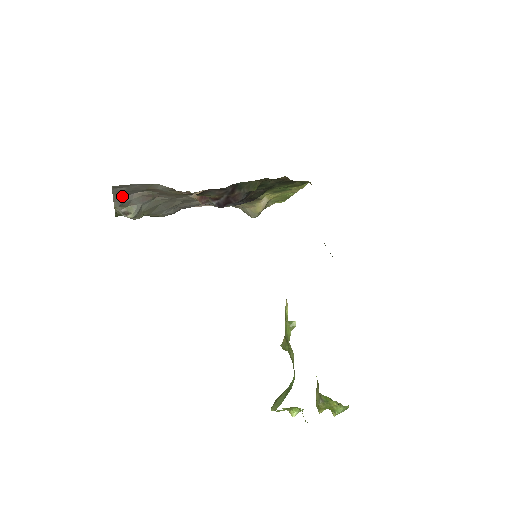
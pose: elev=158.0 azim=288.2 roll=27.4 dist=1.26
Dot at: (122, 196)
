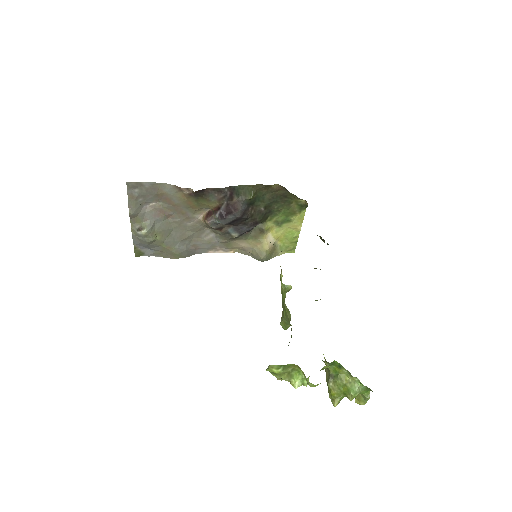
Dot at: (136, 203)
